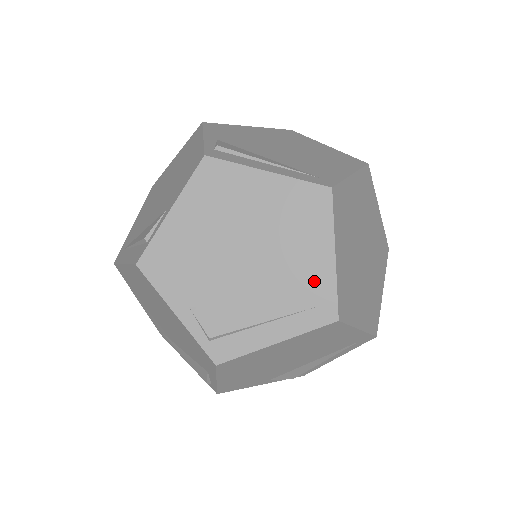
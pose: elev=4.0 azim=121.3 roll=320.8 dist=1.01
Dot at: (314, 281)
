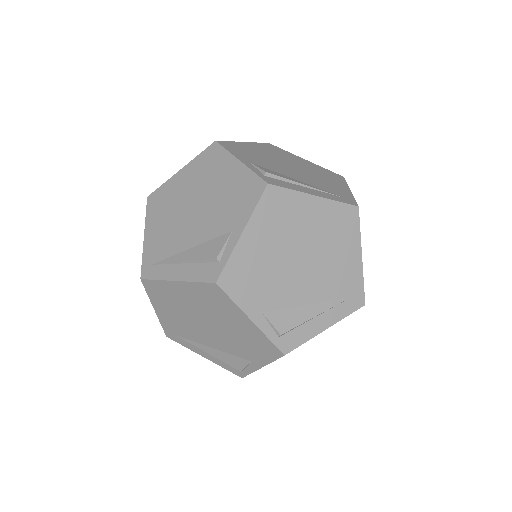
Dot at: (339, 191)
